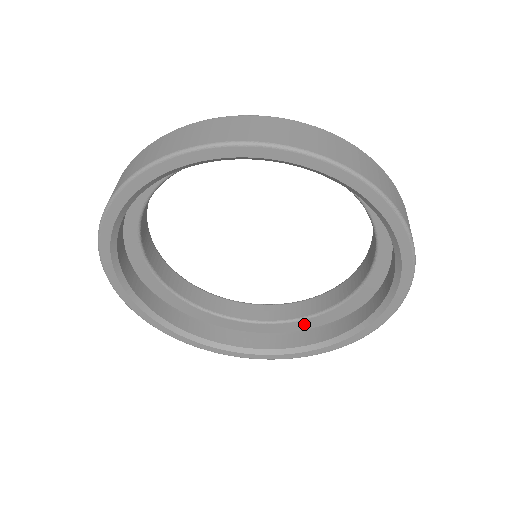
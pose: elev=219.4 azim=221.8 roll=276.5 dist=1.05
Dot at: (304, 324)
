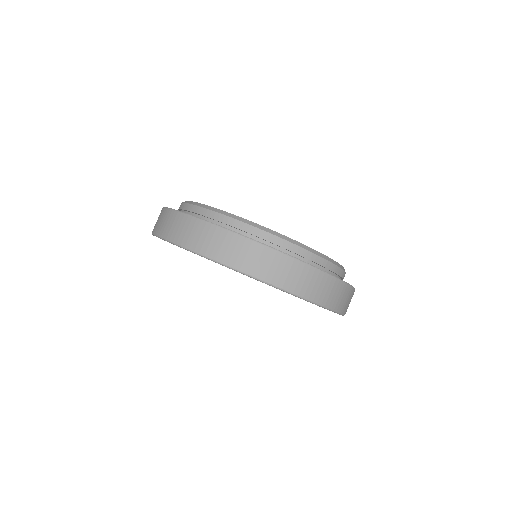
Dot at: occluded
